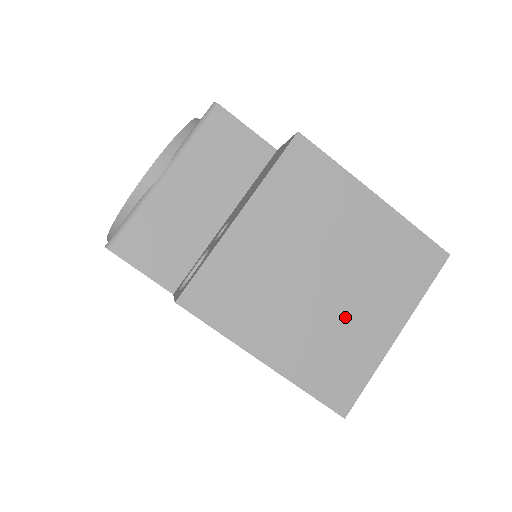
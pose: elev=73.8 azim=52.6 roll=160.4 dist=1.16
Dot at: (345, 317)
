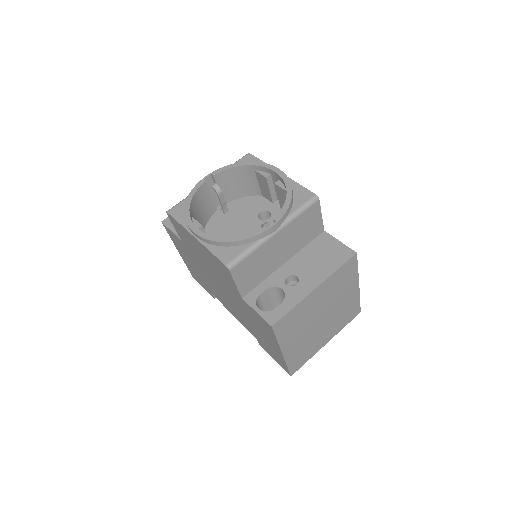
Dot at: (318, 336)
